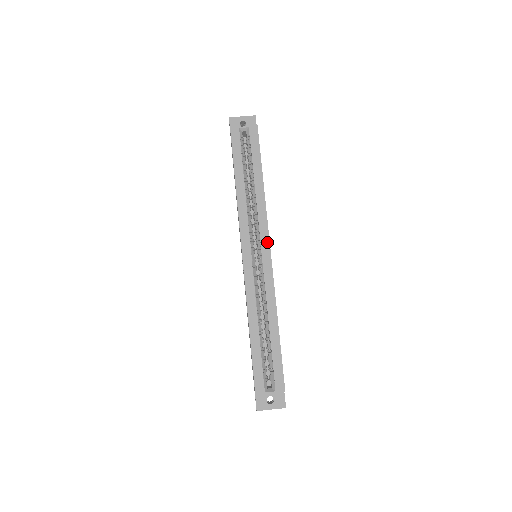
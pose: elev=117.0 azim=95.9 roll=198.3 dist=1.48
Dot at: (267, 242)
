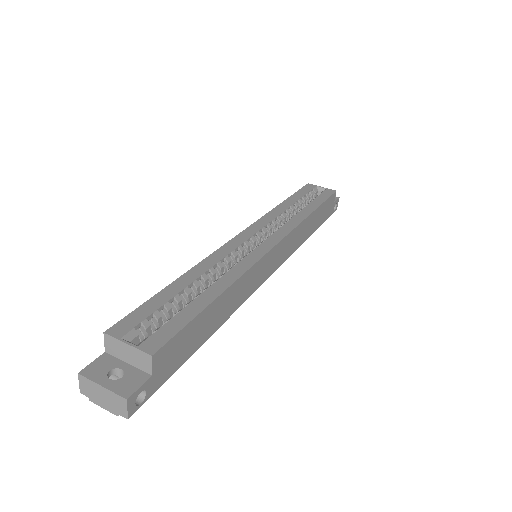
Dot at: (279, 238)
